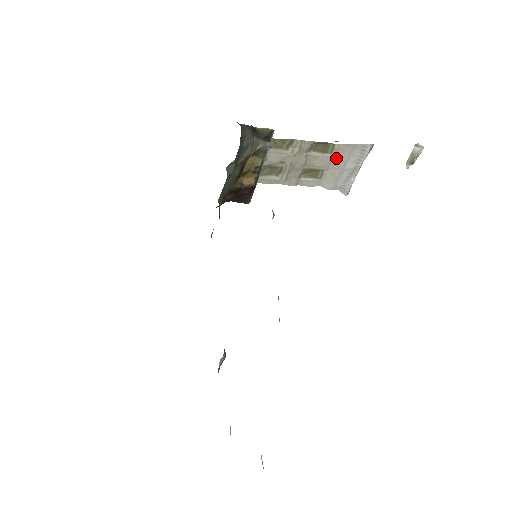
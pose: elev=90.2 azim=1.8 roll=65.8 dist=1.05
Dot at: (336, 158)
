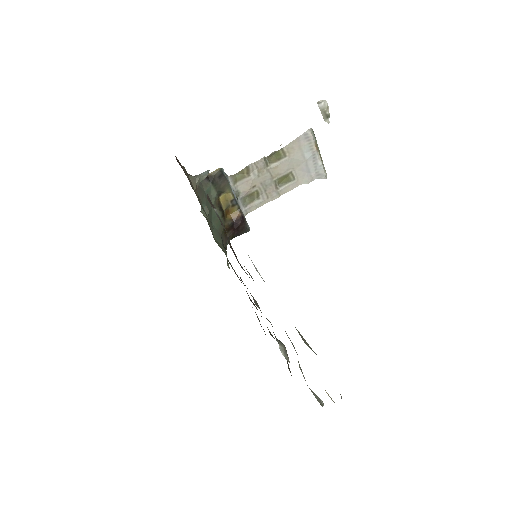
Dot at: (293, 157)
